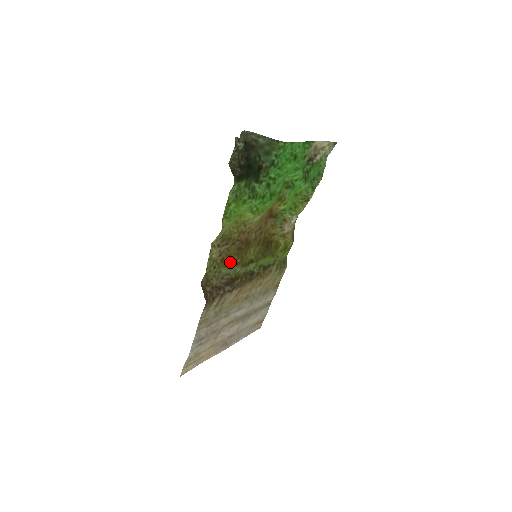
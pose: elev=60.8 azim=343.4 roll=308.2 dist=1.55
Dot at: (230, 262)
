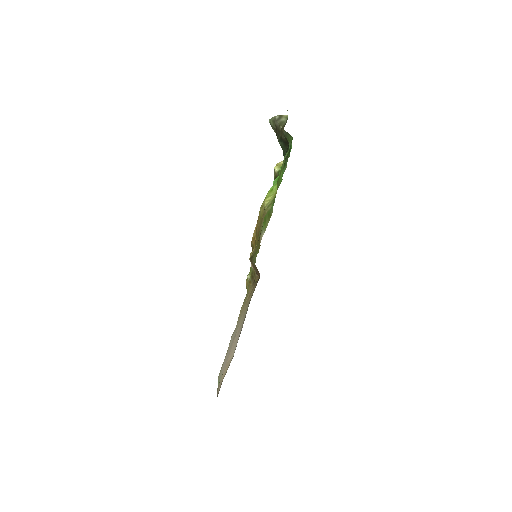
Dot at: occluded
